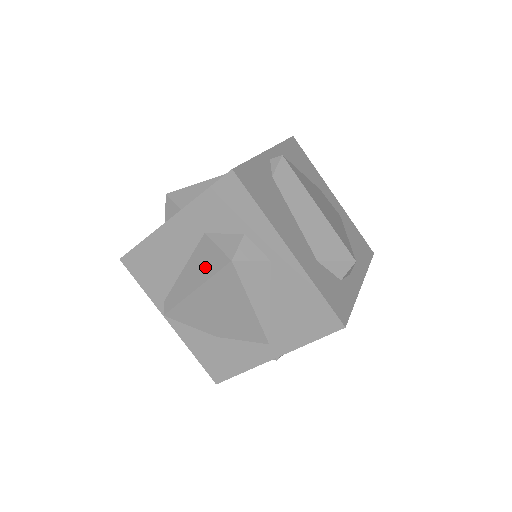
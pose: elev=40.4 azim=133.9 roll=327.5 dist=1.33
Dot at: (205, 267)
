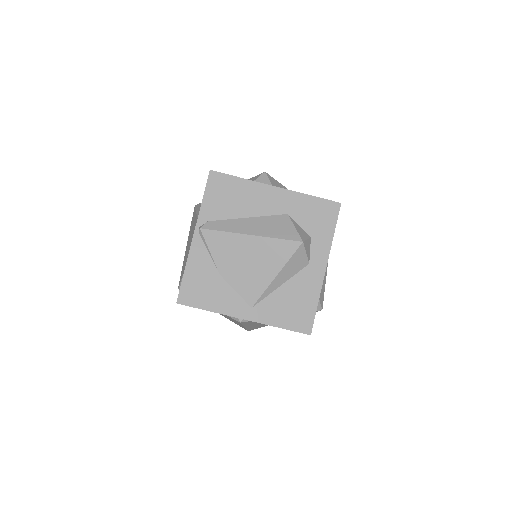
Dot at: (274, 230)
